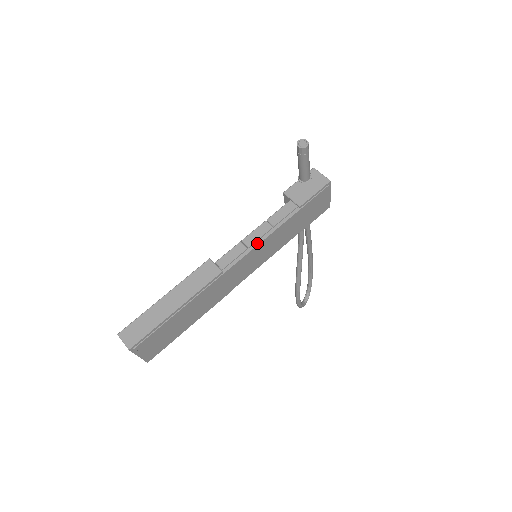
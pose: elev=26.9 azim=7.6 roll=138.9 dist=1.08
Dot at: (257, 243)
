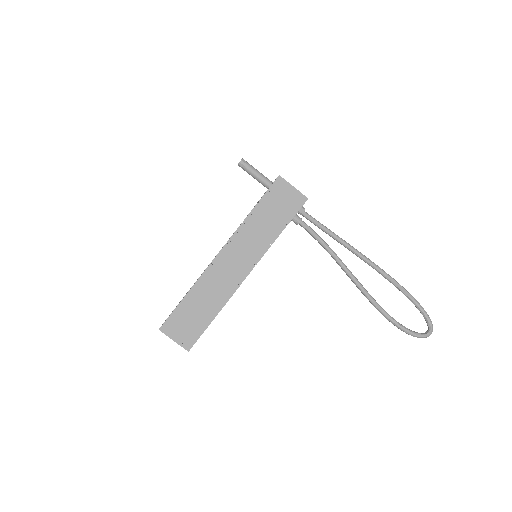
Dot at: (233, 238)
